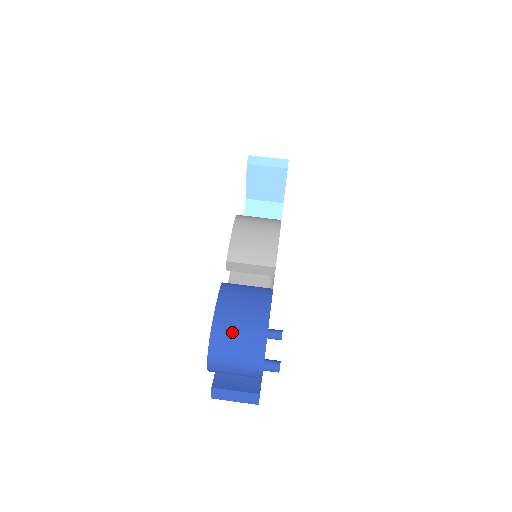
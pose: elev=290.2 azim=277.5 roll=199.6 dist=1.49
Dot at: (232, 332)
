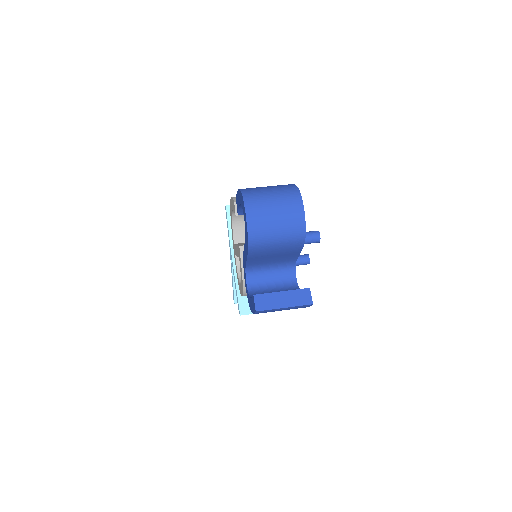
Dot at: (261, 188)
